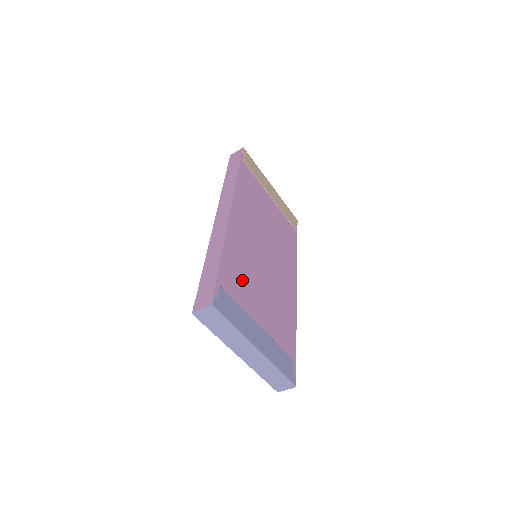
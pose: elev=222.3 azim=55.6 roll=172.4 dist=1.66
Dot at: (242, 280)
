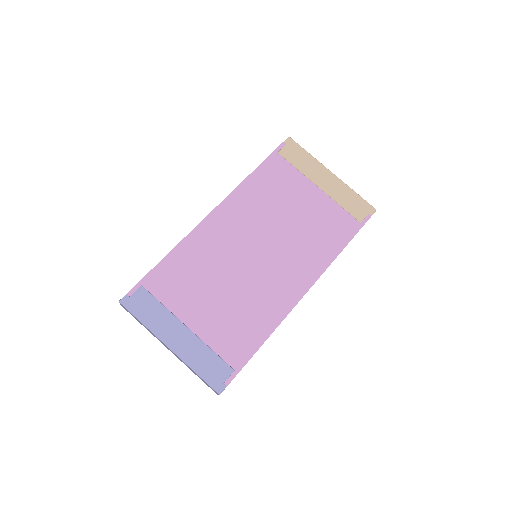
Dot at: (186, 281)
